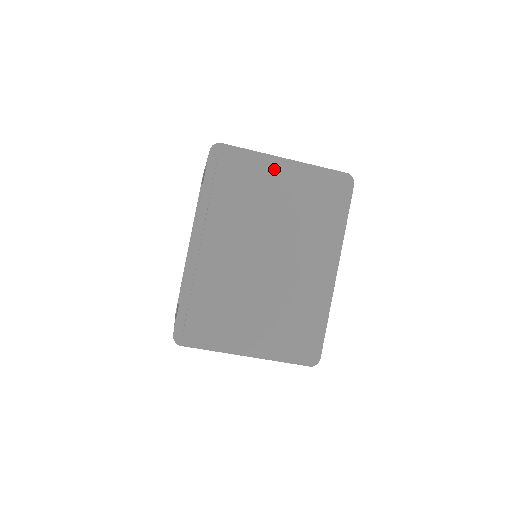
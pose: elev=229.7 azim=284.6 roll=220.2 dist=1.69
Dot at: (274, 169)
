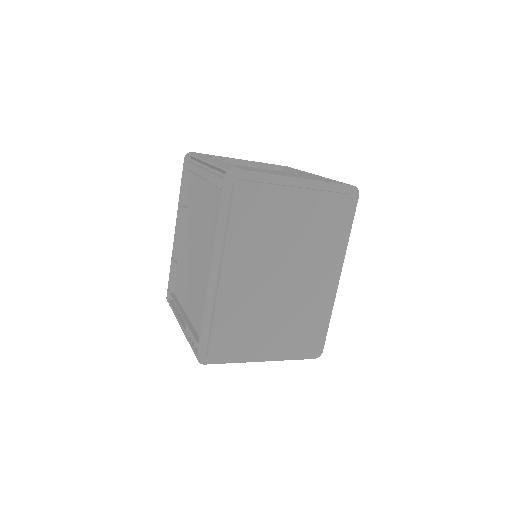
Dot at: (289, 192)
